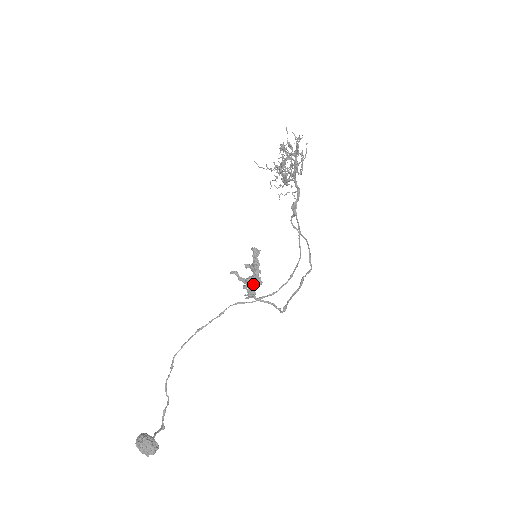
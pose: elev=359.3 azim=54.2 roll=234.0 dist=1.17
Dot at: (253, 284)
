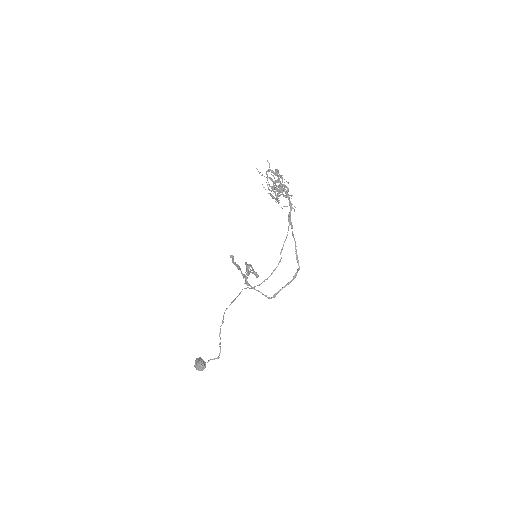
Dot at: occluded
